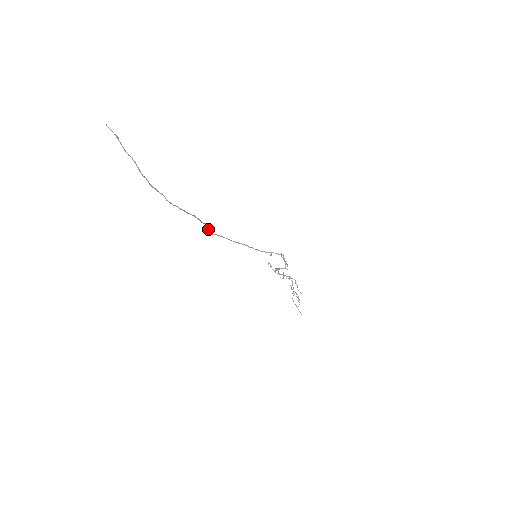
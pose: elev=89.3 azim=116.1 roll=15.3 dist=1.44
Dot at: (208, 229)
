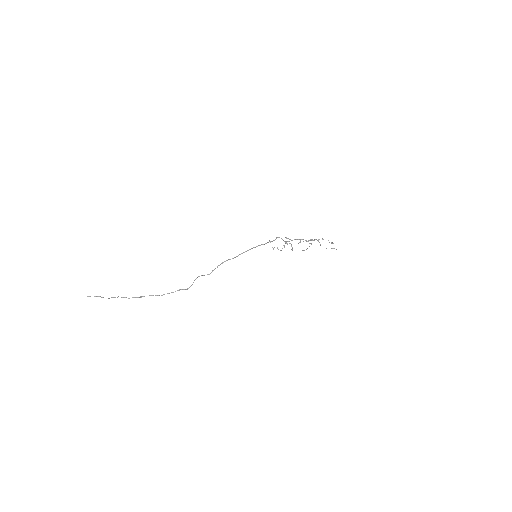
Dot at: (203, 275)
